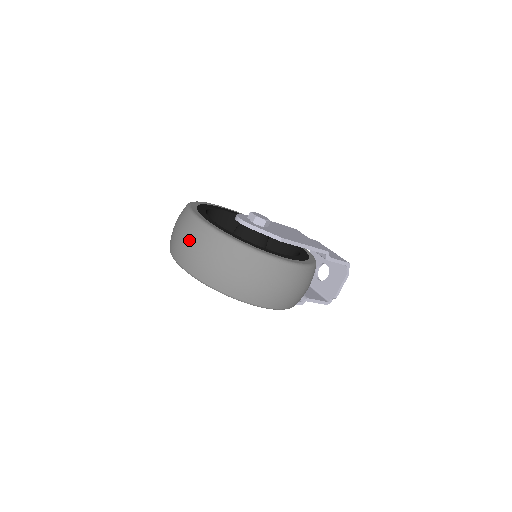
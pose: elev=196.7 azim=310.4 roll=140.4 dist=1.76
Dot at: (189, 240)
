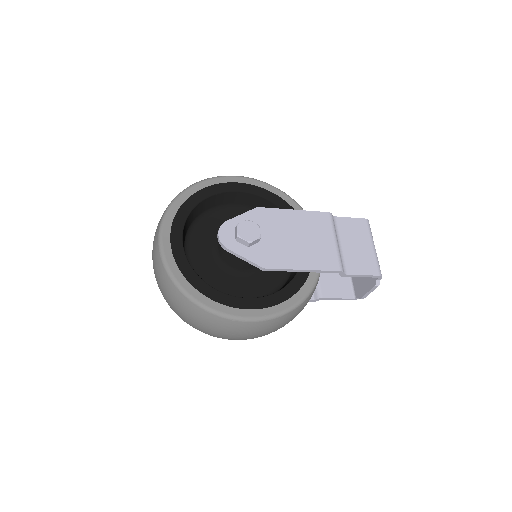
Dot at: (154, 264)
